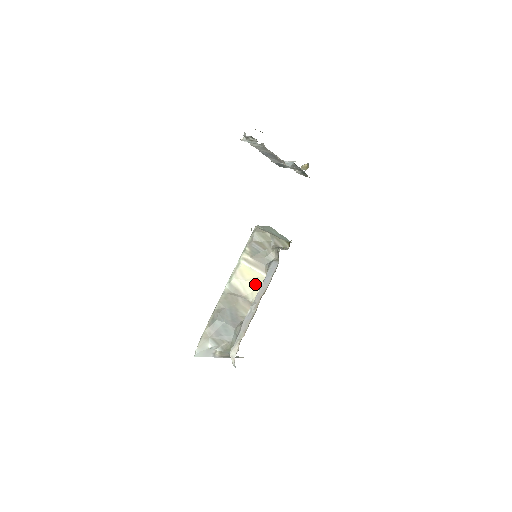
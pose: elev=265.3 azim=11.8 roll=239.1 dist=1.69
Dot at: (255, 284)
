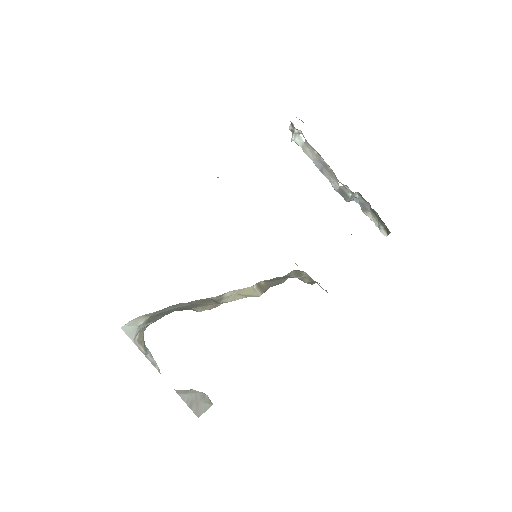
Dot at: (241, 297)
